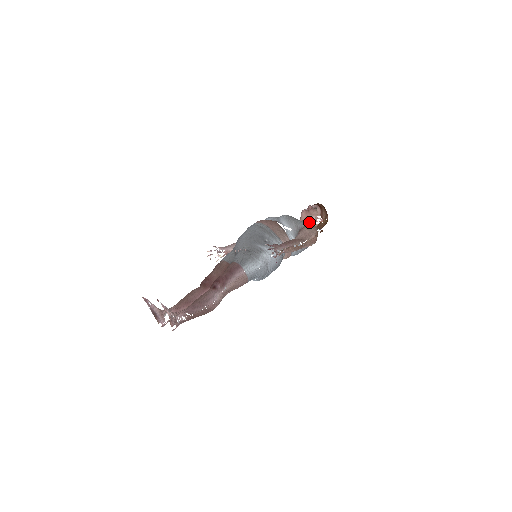
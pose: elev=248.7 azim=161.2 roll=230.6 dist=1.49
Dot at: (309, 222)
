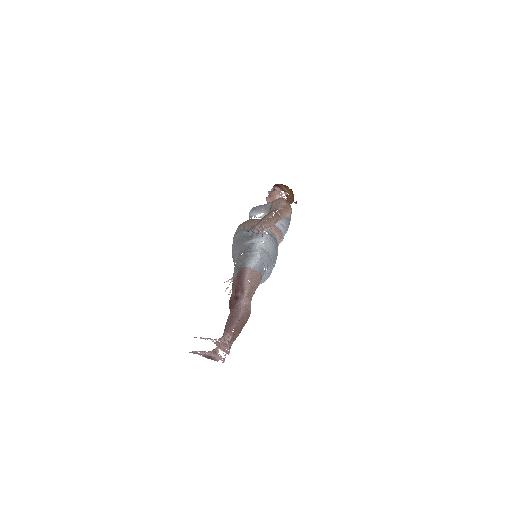
Dot at: occluded
